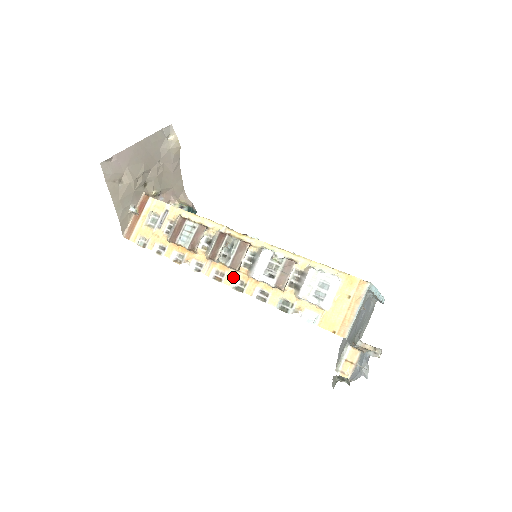
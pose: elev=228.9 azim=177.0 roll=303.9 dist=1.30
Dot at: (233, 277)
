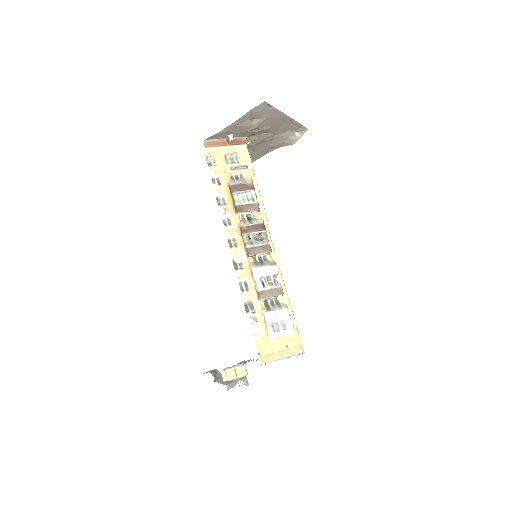
Dot at: (240, 255)
